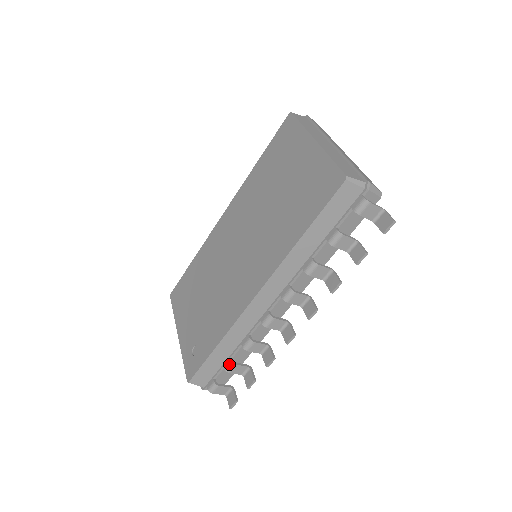
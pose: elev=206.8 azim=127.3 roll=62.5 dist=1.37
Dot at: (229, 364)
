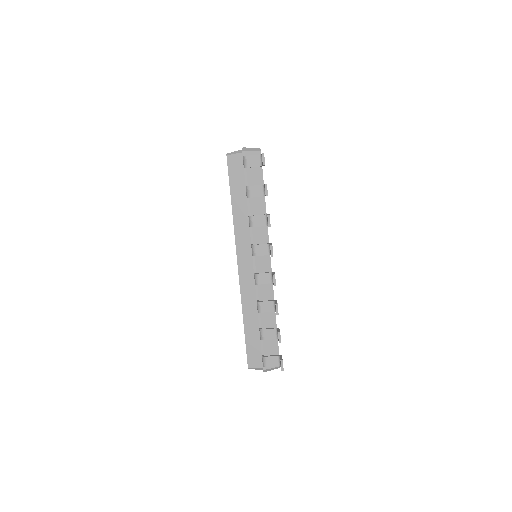
Dot at: (260, 333)
